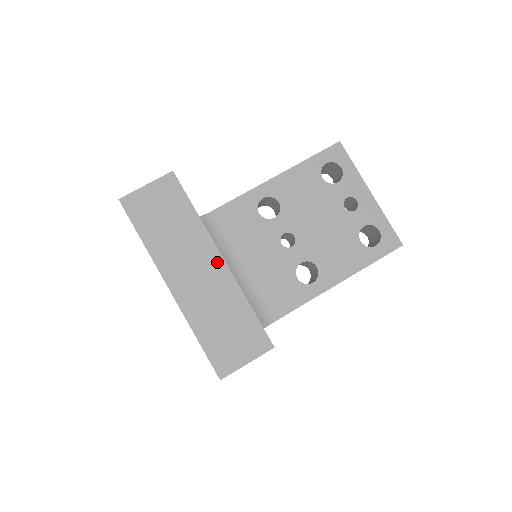
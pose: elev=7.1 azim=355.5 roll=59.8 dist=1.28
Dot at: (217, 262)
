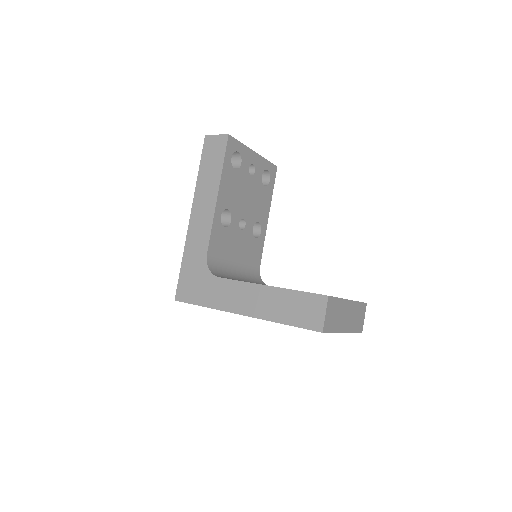
Dot at: (349, 304)
